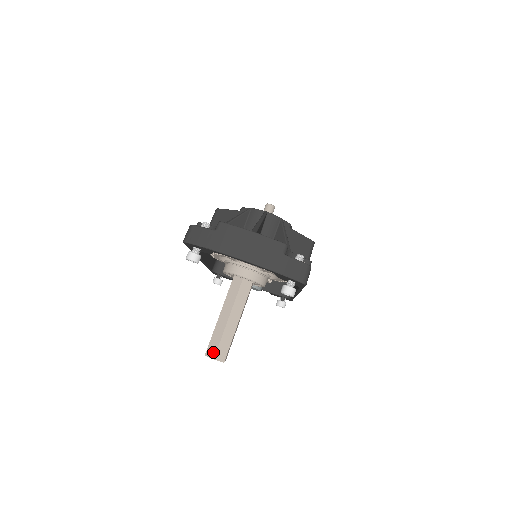
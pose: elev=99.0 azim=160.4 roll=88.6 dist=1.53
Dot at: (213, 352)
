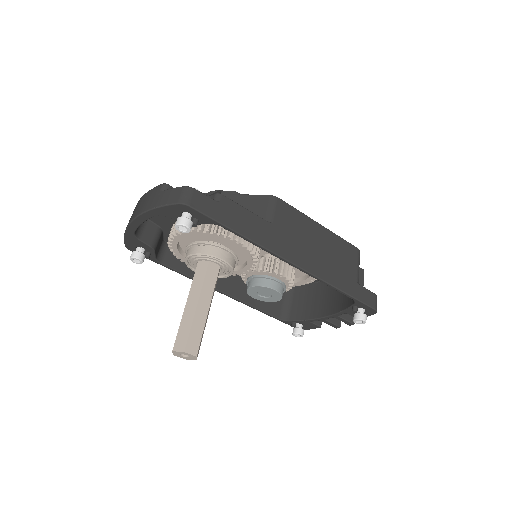
Dot at: (174, 345)
